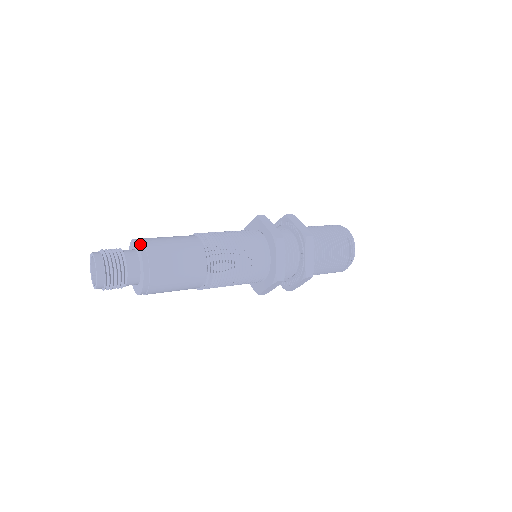
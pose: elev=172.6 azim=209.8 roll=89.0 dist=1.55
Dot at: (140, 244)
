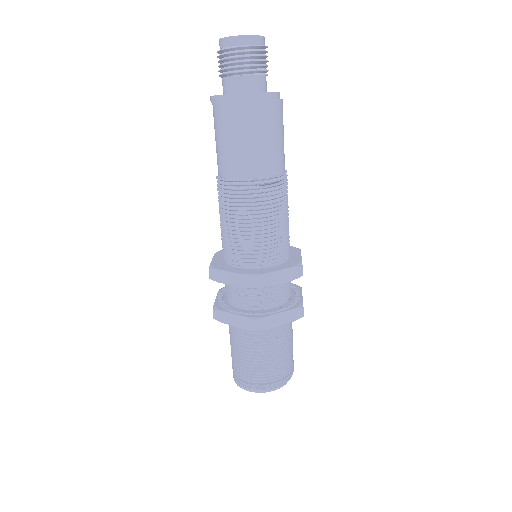
Dot at: occluded
